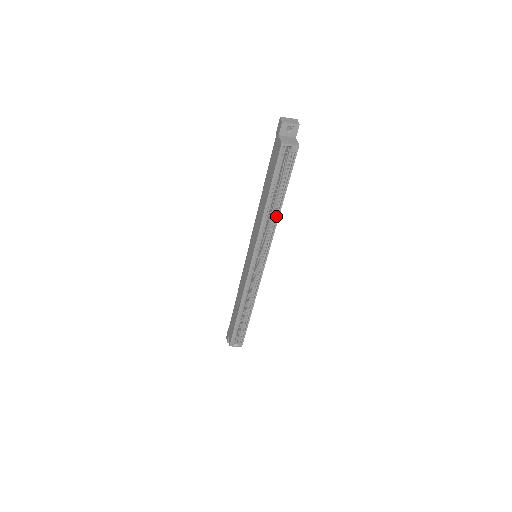
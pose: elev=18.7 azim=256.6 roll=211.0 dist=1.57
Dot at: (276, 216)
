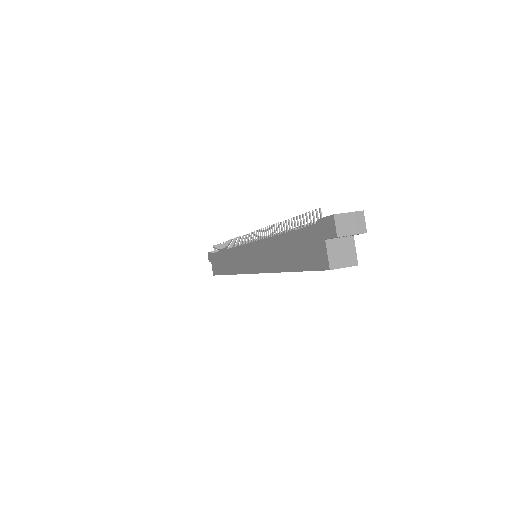
Dot at: occluded
